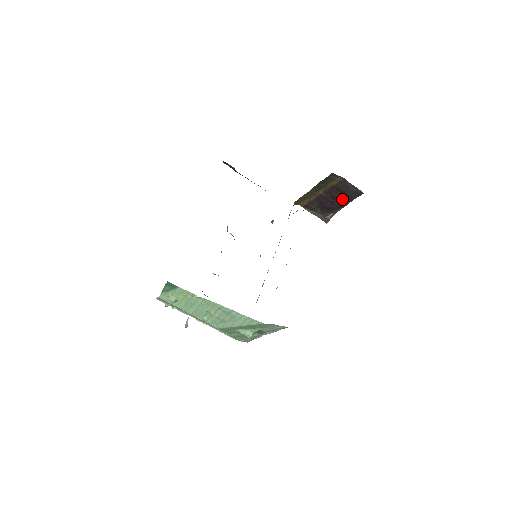
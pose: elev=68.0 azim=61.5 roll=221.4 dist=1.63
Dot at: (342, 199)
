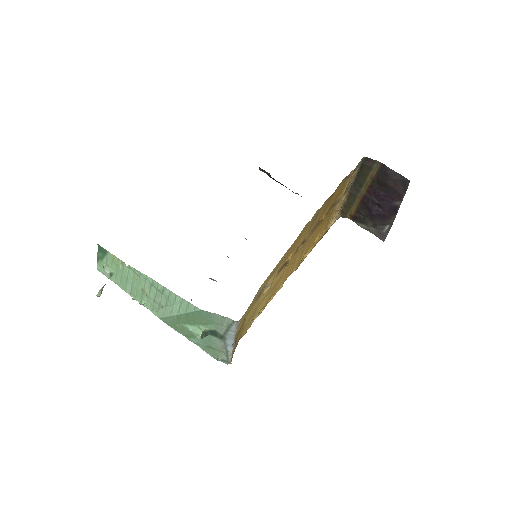
Dot at: (390, 198)
